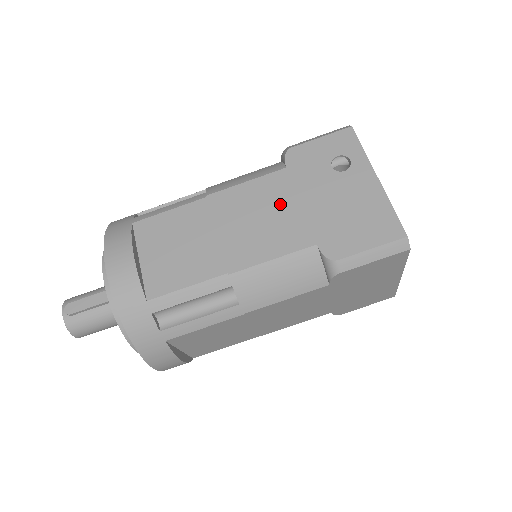
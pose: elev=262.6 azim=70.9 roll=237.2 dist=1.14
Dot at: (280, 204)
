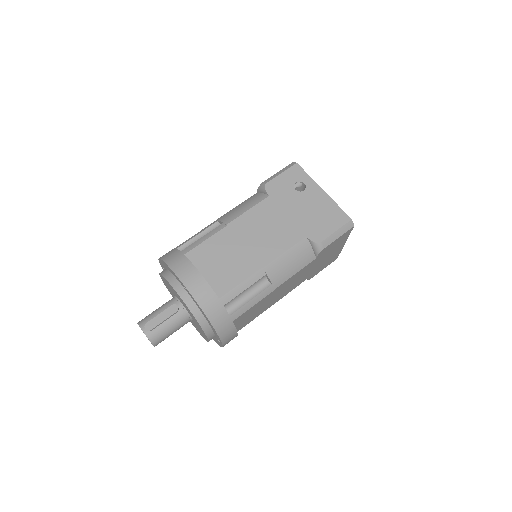
Dot at: (275, 219)
